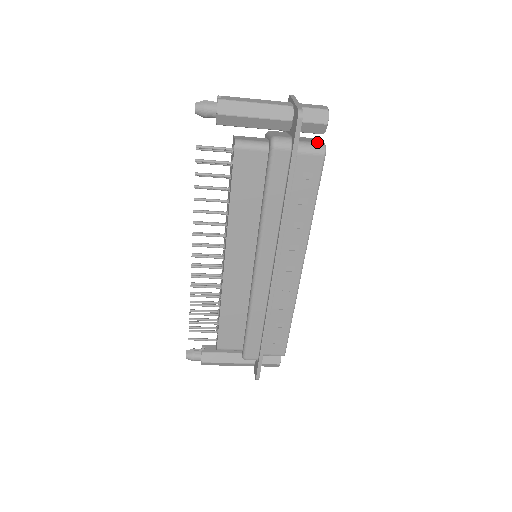
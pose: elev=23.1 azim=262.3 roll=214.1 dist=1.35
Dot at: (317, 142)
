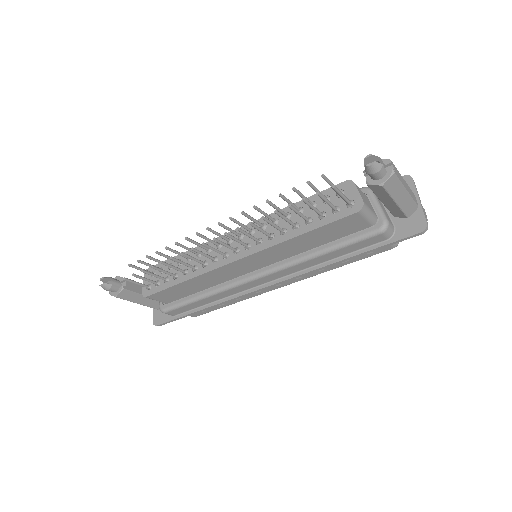
Dot at: occluded
